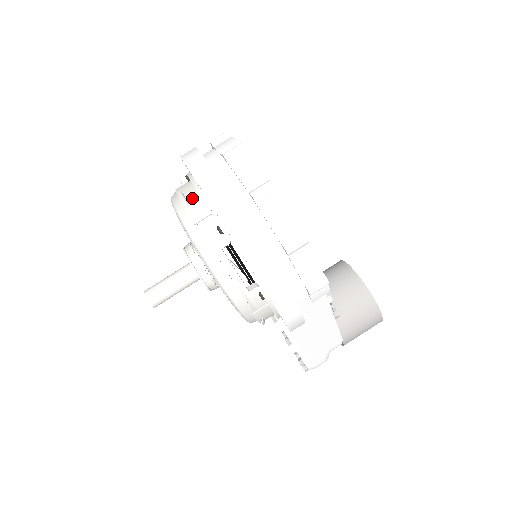
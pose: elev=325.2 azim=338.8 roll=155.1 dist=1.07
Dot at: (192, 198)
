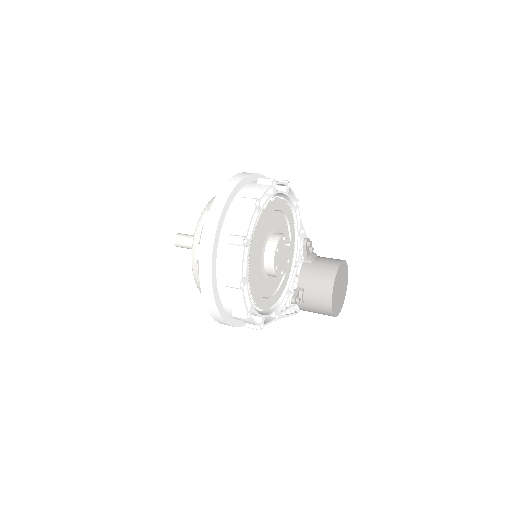
Dot at: occluded
